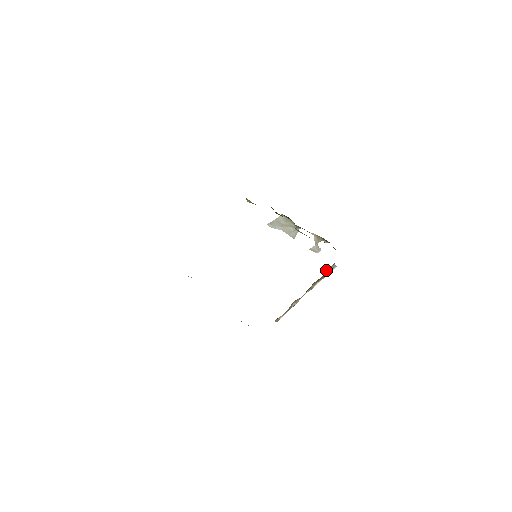
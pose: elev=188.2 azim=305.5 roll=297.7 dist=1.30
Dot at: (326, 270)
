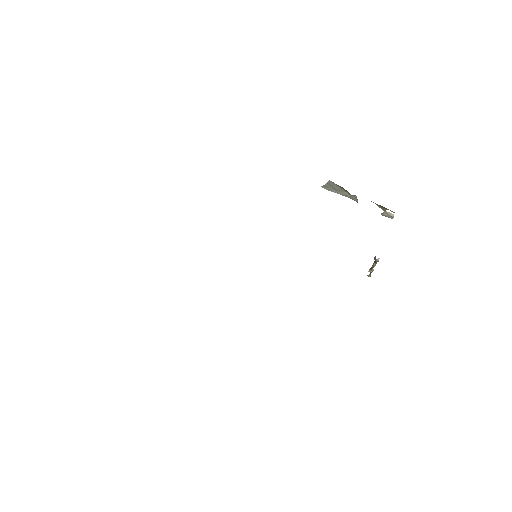
Dot at: occluded
